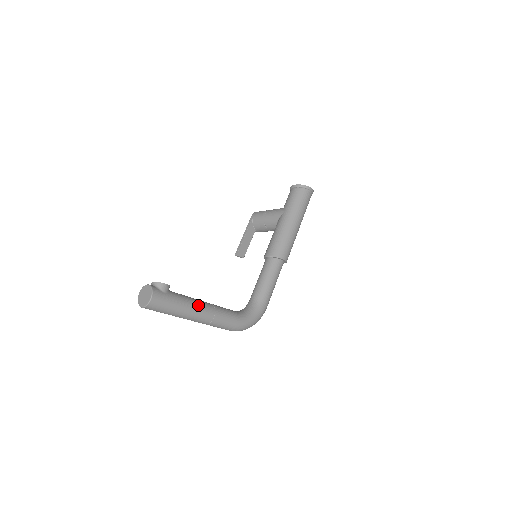
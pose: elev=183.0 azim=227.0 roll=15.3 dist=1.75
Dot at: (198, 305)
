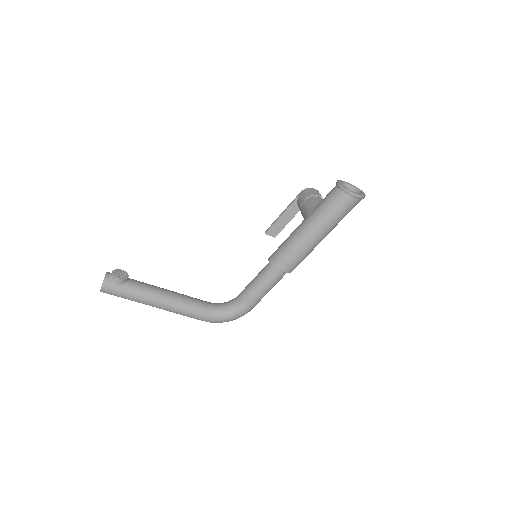
Dot at: (155, 299)
